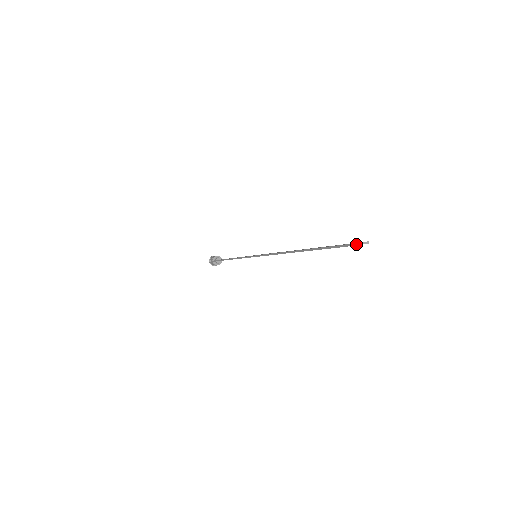
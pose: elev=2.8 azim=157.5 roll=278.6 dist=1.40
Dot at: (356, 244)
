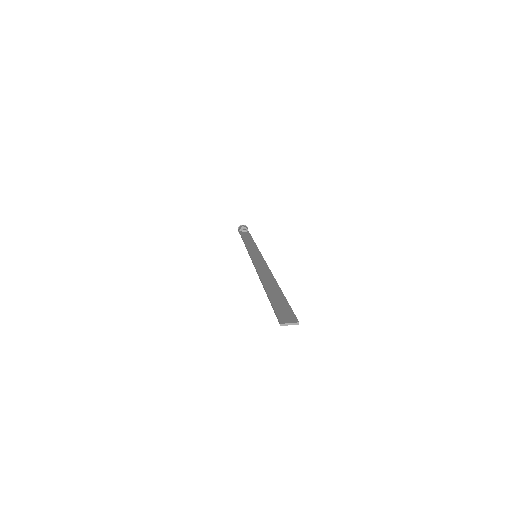
Dot at: (284, 324)
